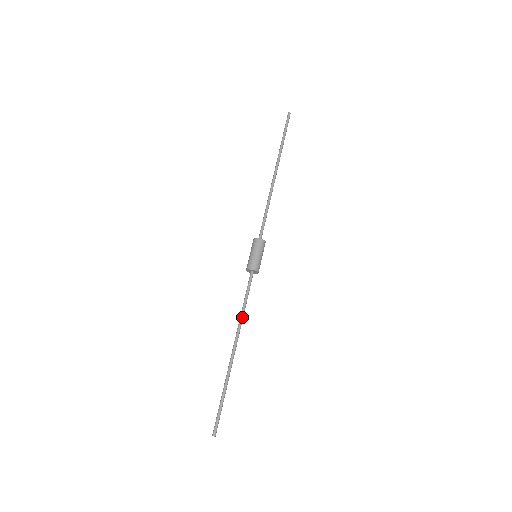
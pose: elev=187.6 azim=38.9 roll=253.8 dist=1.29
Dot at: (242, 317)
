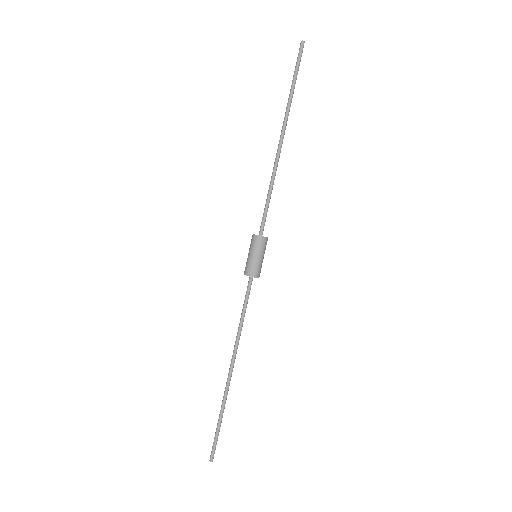
Dot at: (240, 333)
